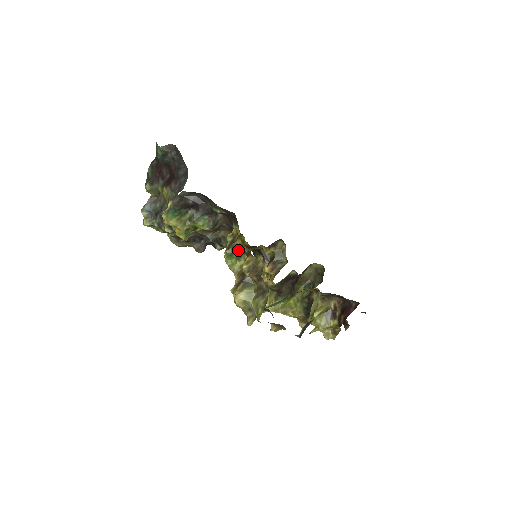
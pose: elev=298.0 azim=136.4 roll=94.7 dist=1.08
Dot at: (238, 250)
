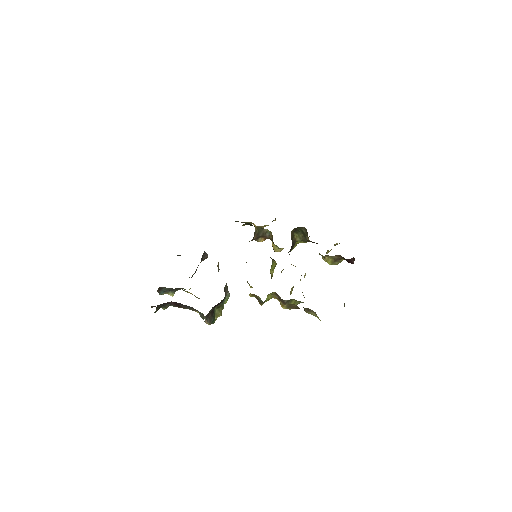
Dot at: occluded
